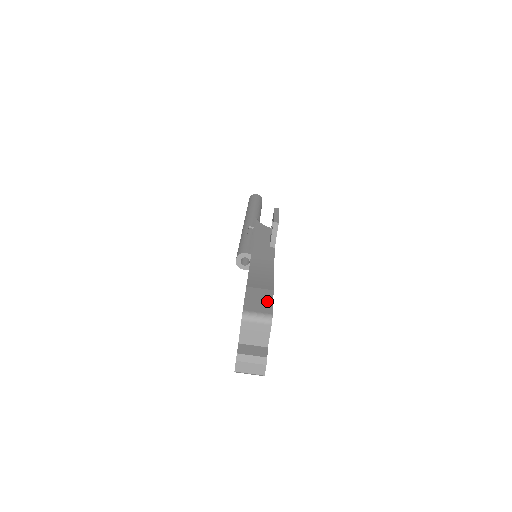
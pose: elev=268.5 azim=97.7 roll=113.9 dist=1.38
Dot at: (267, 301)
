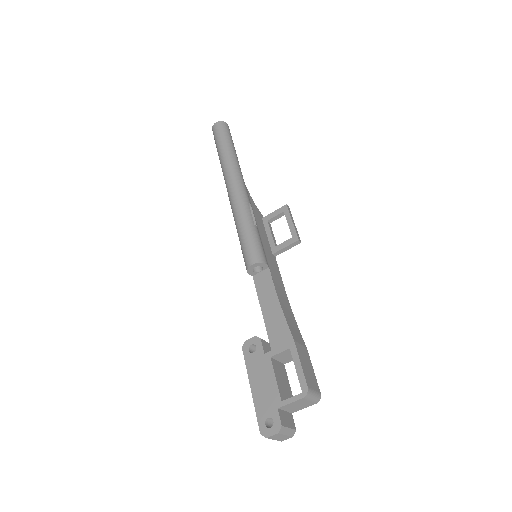
Dot at: (312, 369)
